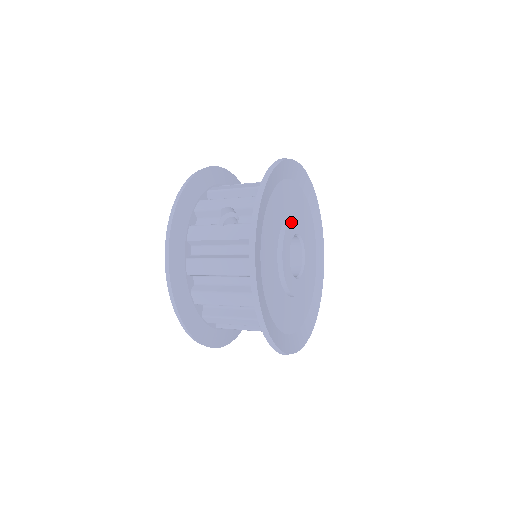
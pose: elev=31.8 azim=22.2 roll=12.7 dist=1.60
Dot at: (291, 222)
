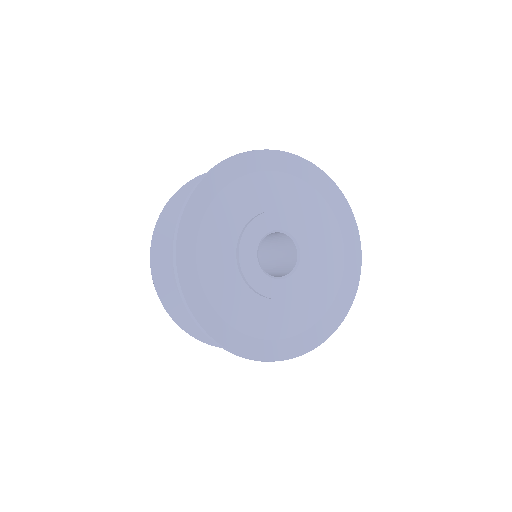
Dot at: (247, 232)
